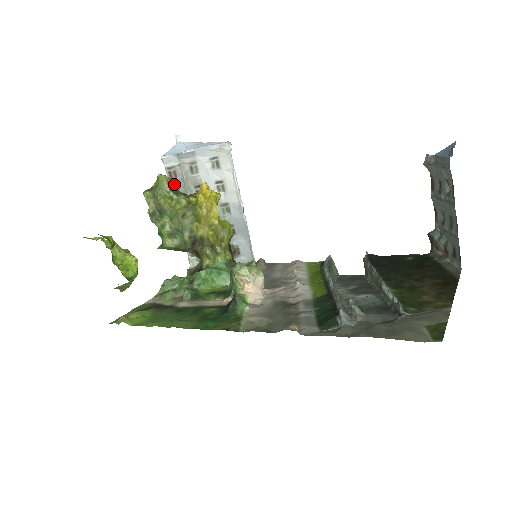
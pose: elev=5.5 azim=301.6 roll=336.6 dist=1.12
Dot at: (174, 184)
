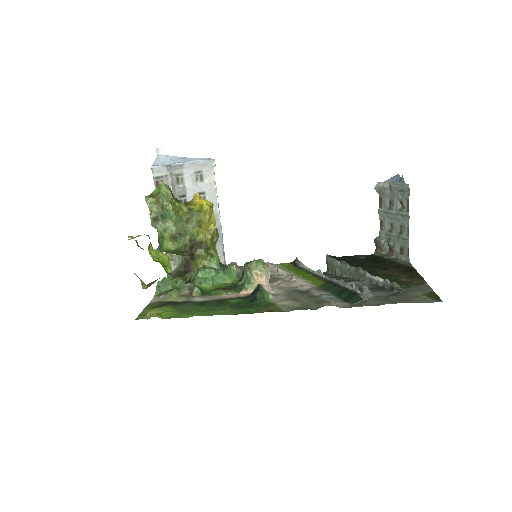
Dot at: occluded
